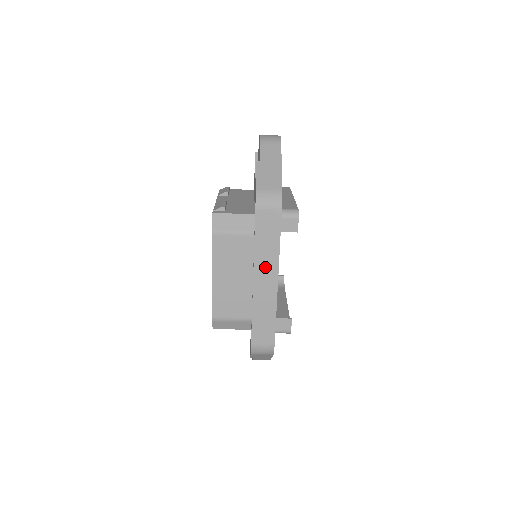
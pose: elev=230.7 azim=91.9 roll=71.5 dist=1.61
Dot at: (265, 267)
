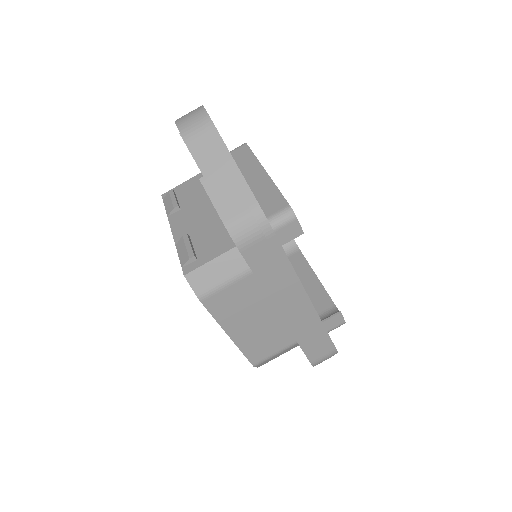
Dot at: (286, 296)
